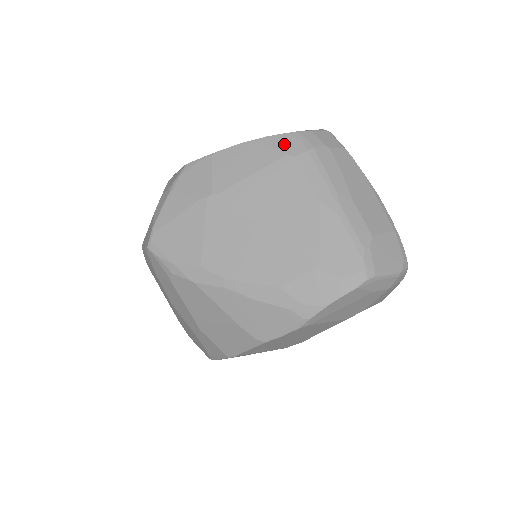
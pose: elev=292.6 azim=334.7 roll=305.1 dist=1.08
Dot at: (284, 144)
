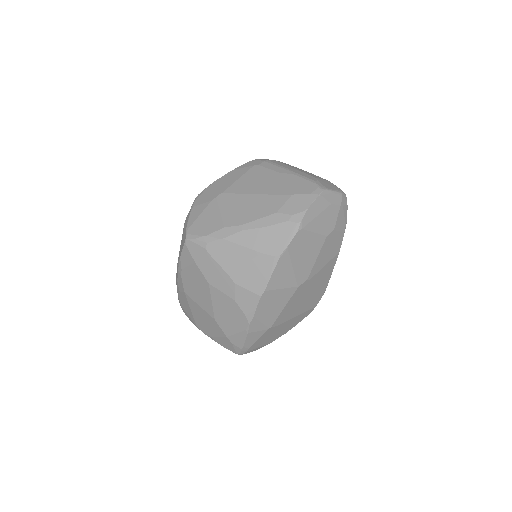
Dot at: (250, 164)
